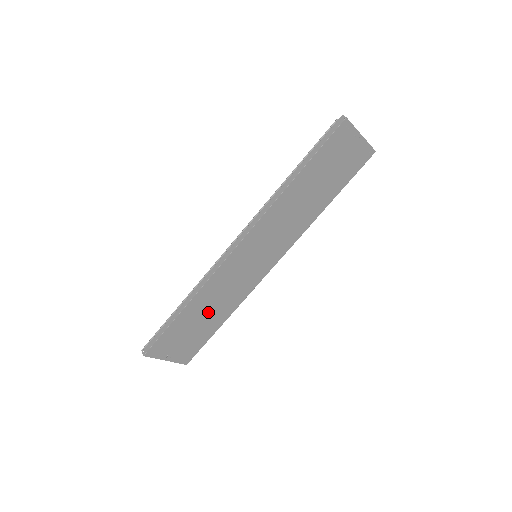
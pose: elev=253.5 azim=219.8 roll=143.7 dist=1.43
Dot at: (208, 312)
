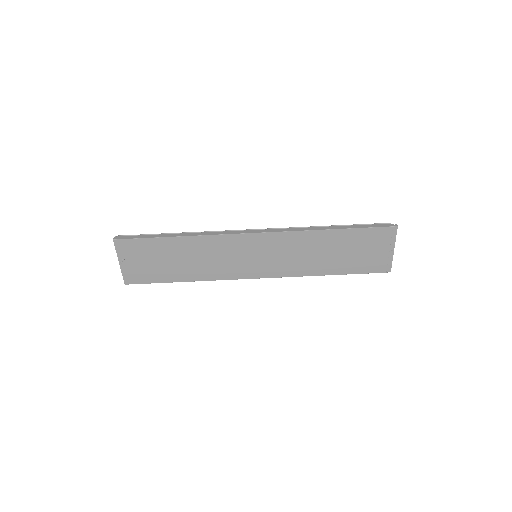
Dot at: (185, 260)
